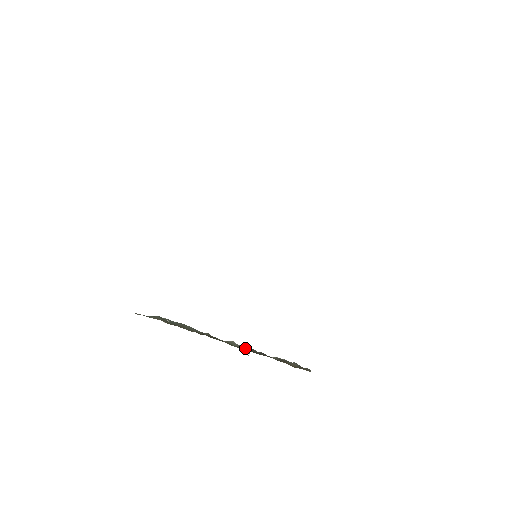
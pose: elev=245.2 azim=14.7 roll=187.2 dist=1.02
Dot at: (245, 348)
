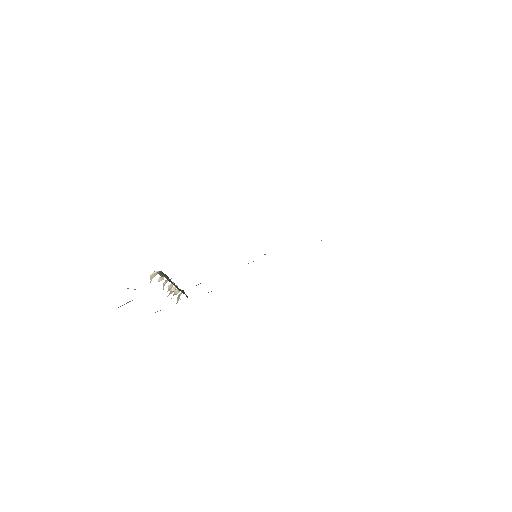
Dot at: occluded
